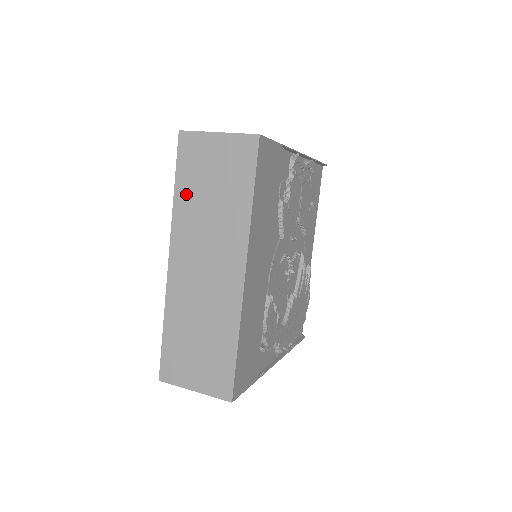
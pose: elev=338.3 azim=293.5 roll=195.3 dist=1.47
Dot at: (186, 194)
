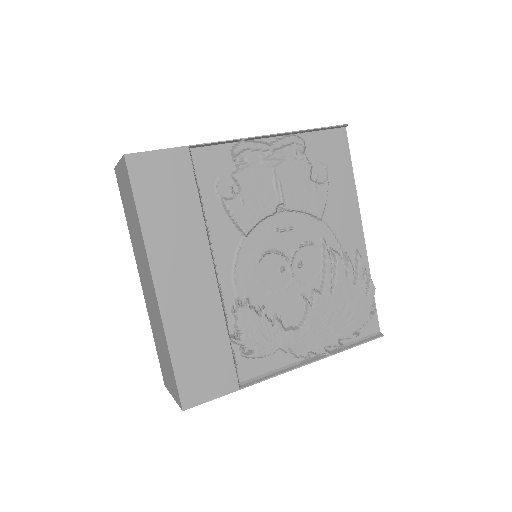
Dot at: (128, 221)
